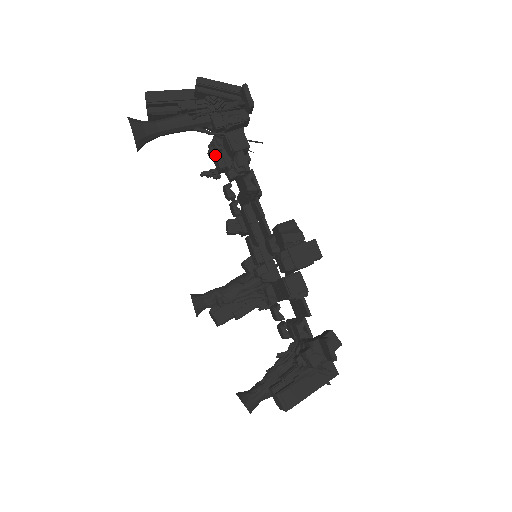
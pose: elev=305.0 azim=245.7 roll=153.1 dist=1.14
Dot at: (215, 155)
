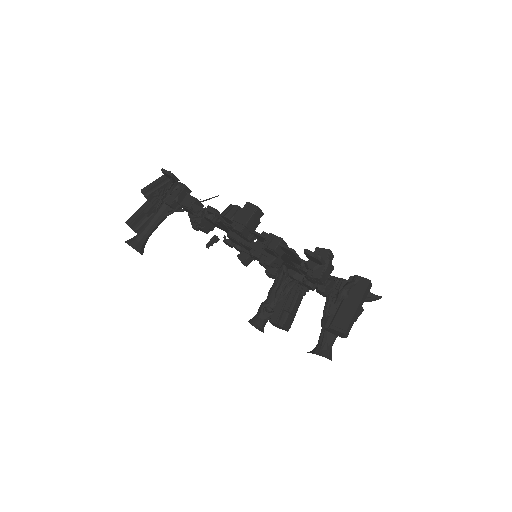
Dot at: occluded
